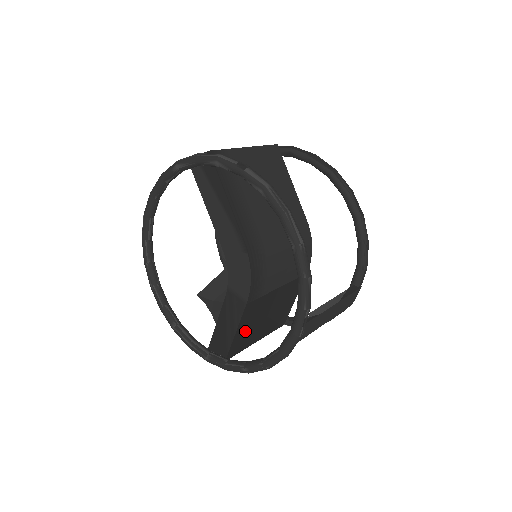
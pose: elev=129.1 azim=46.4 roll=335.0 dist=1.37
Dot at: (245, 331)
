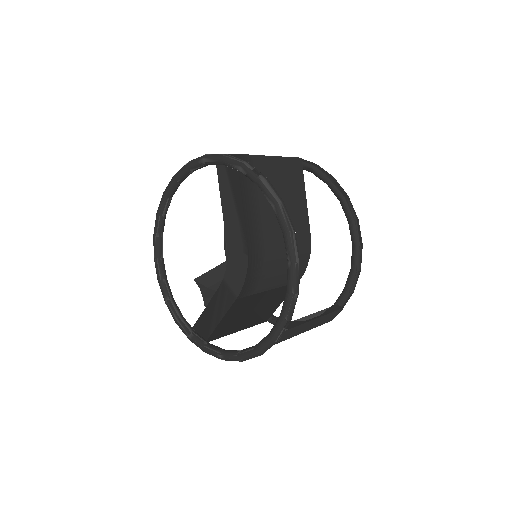
Dot at: (229, 321)
